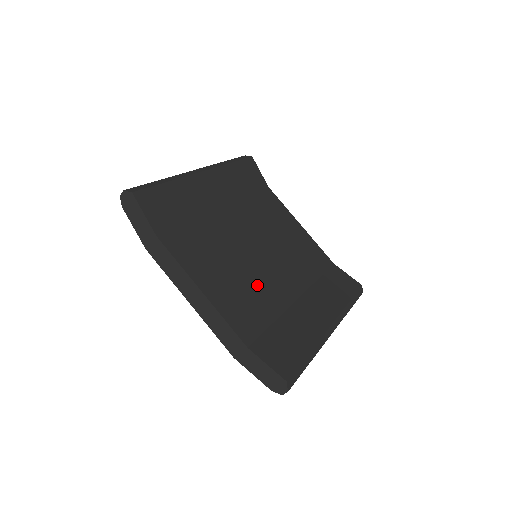
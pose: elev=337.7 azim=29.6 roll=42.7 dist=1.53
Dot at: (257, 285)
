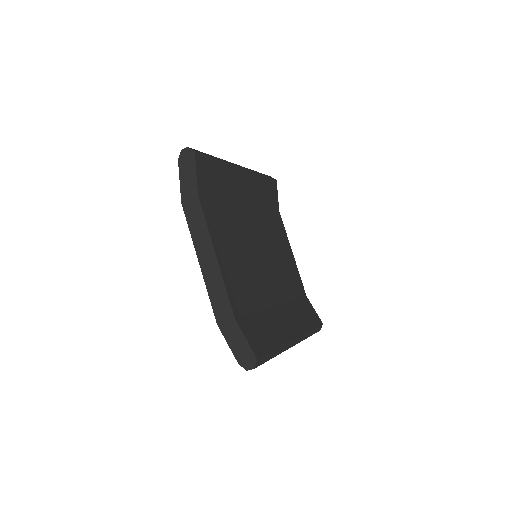
Dot at: (253, 277)
